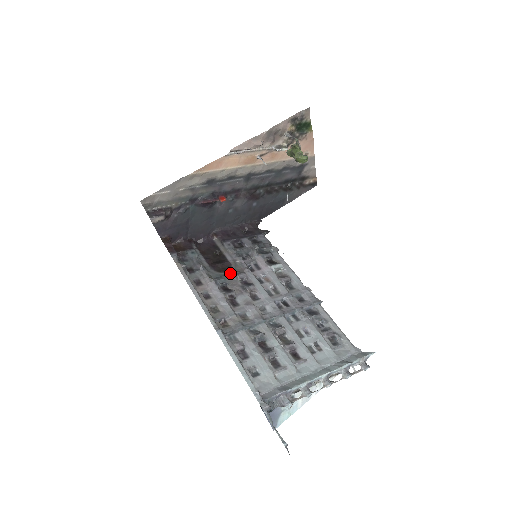
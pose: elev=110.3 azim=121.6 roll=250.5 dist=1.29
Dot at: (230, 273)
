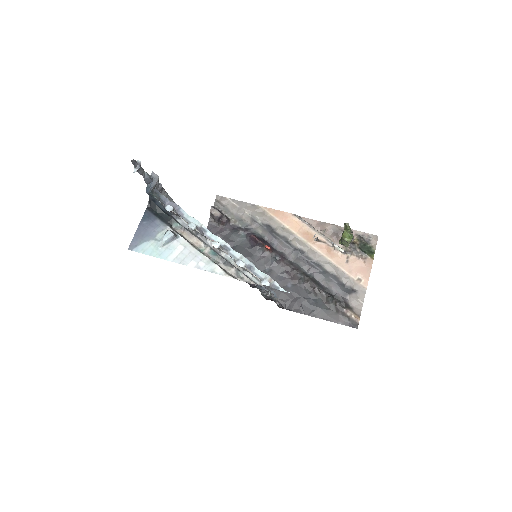
Dot at: occluded
